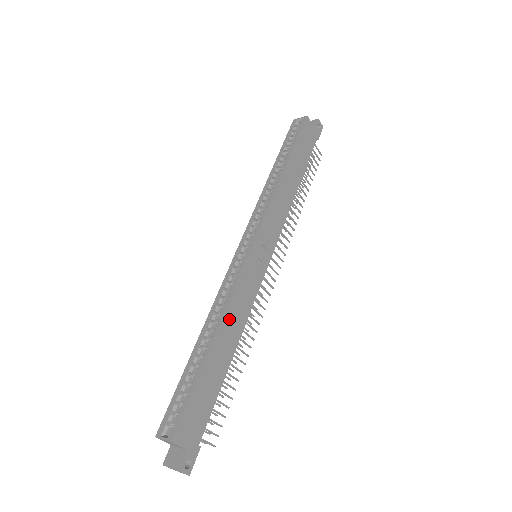
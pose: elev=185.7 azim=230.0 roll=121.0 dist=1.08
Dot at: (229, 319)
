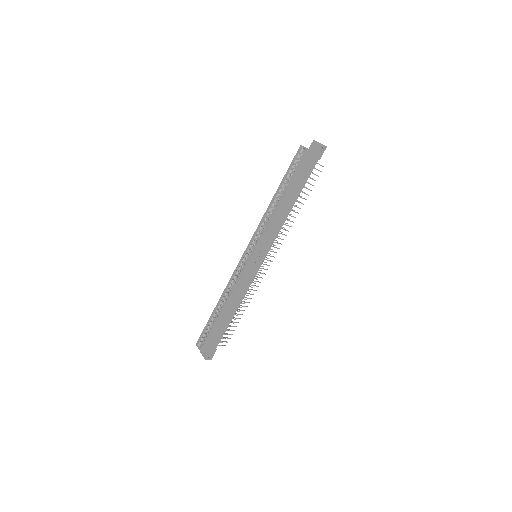
Dot at: (233, 298)
